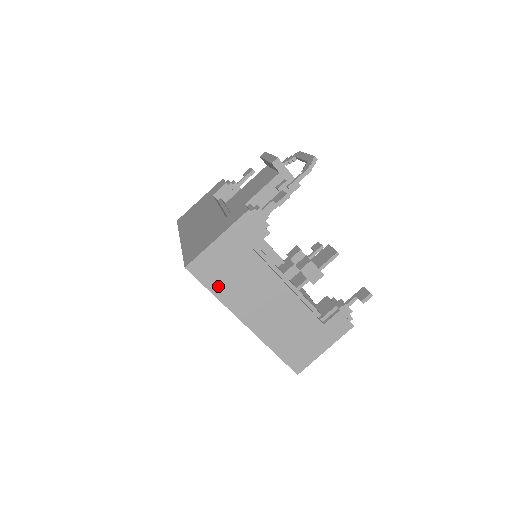
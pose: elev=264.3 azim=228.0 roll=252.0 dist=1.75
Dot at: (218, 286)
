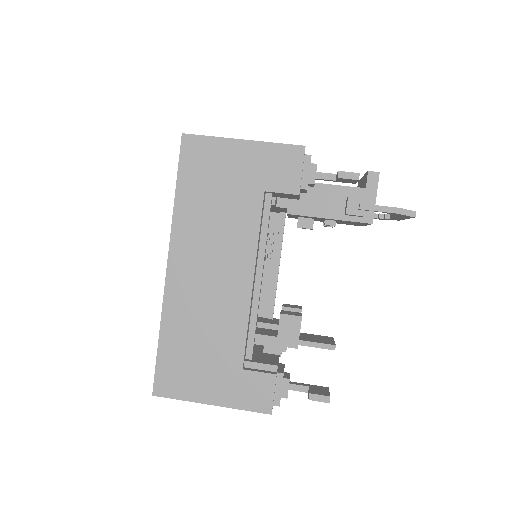
Dot at: (190, 190)
